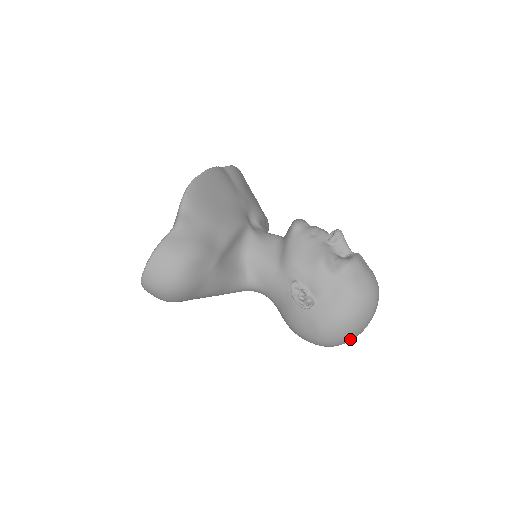
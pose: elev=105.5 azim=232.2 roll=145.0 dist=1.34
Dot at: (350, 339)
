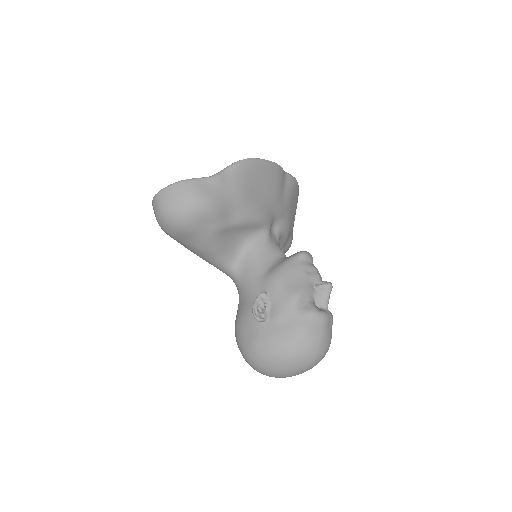
Dot at: (271, 373)
